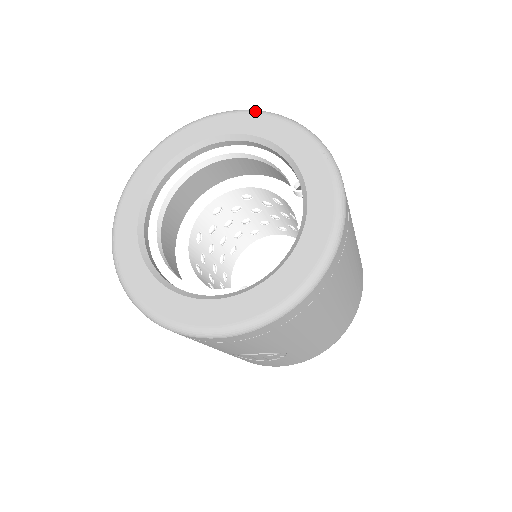
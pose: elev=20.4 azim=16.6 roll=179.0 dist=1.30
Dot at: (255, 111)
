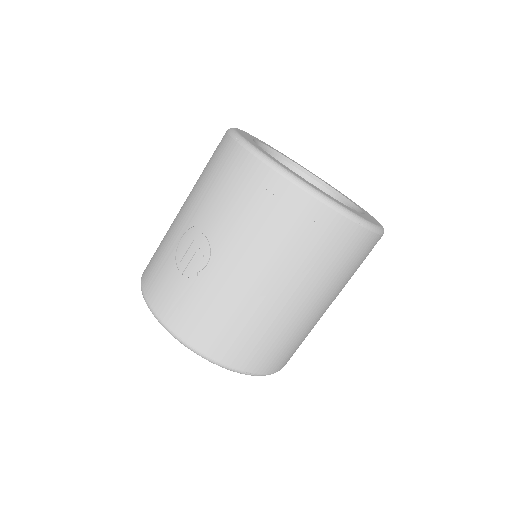
Dot at: occluded
